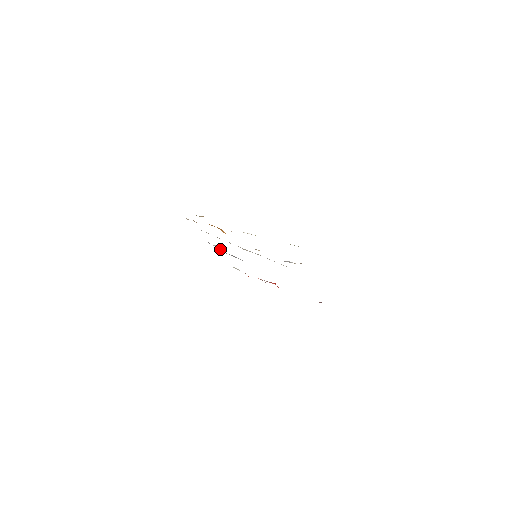
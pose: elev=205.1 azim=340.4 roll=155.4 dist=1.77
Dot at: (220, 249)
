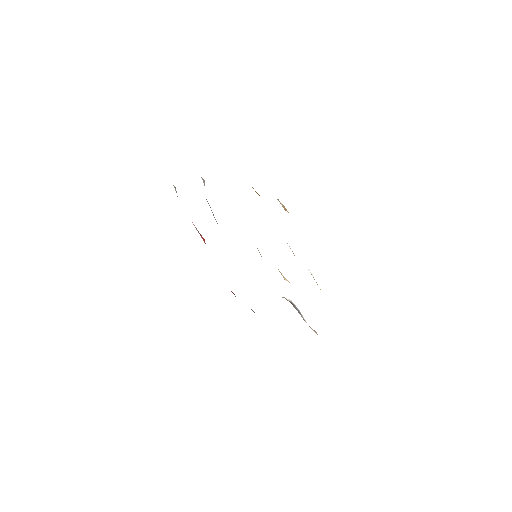
Dot at: occluded
